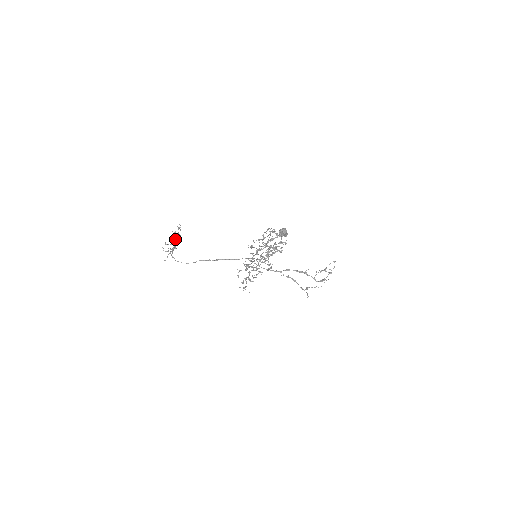
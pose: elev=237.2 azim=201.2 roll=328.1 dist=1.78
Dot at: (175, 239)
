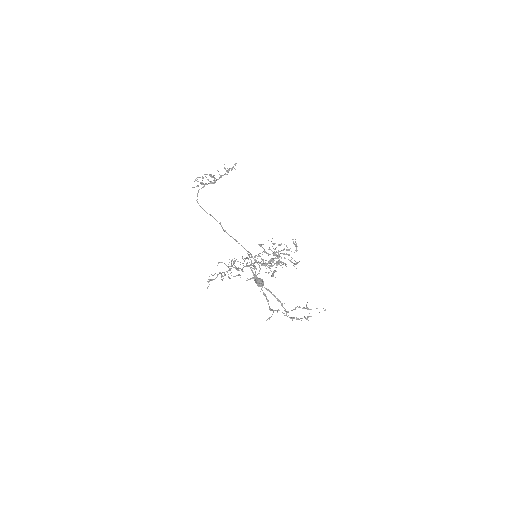
Dot at: occluded
